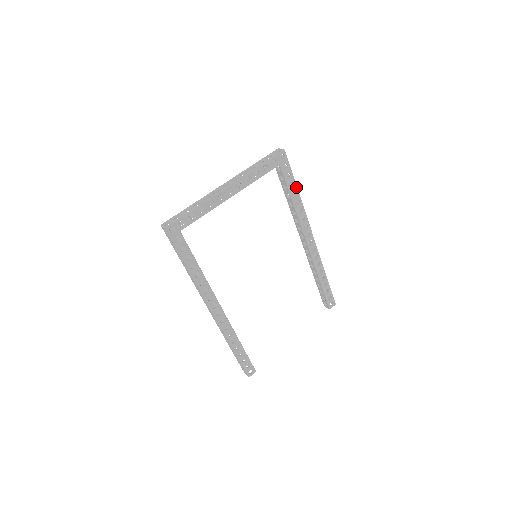
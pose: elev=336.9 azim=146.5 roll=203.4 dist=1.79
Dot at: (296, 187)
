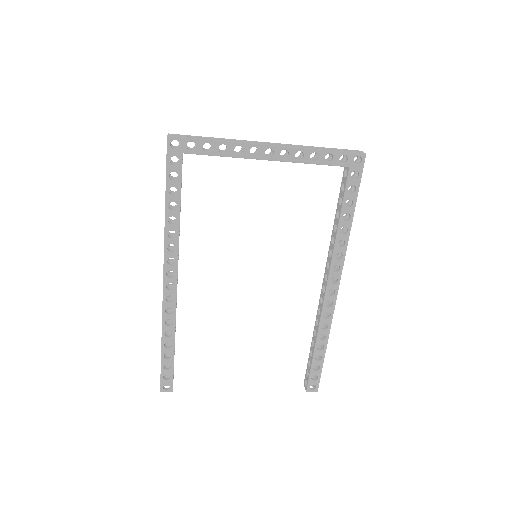
Dot at: (353, 210)
